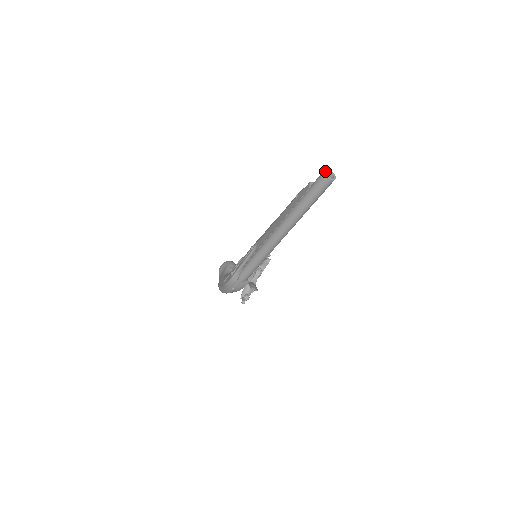
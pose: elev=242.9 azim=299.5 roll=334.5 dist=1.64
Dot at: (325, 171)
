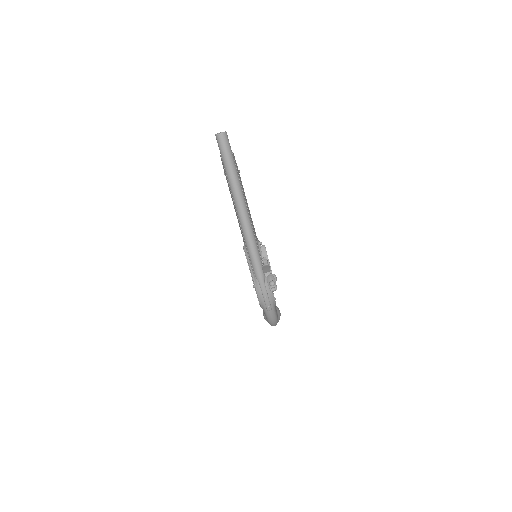
Dot at: (216, 134)
